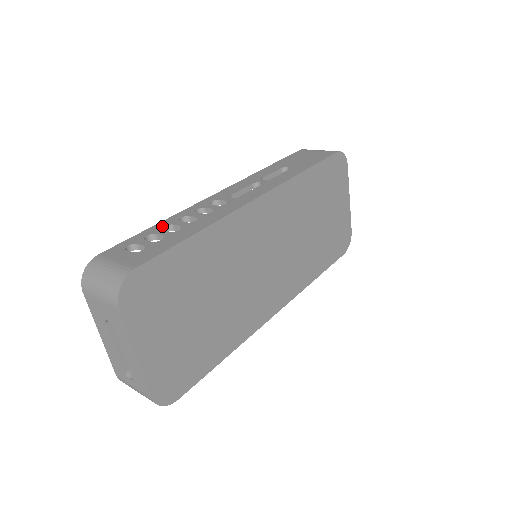
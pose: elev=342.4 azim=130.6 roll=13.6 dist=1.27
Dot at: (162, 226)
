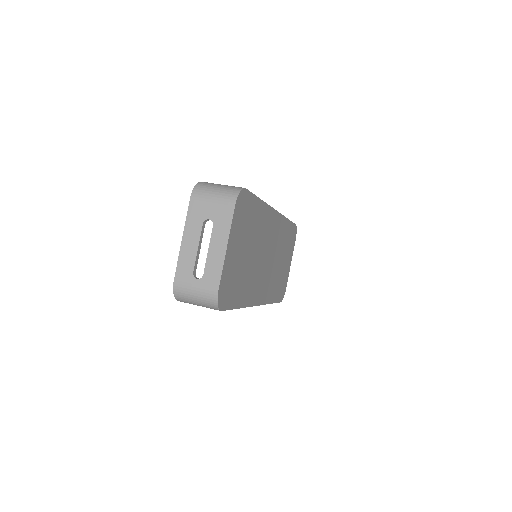
Dot at: occluded
